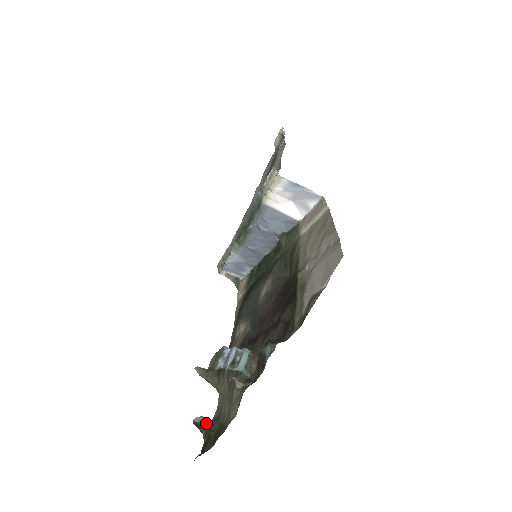
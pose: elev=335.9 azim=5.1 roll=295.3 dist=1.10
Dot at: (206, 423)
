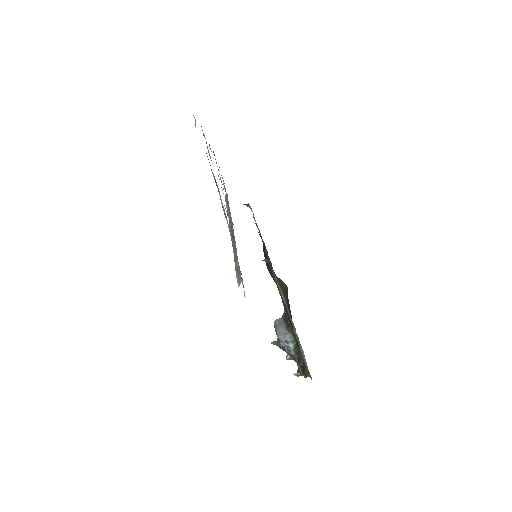
Dot at: (292, 358)
